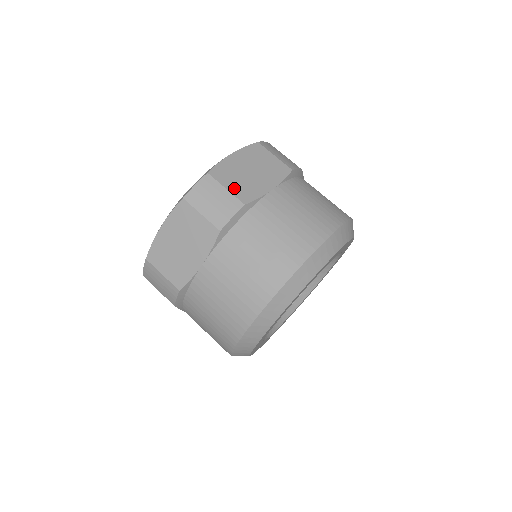
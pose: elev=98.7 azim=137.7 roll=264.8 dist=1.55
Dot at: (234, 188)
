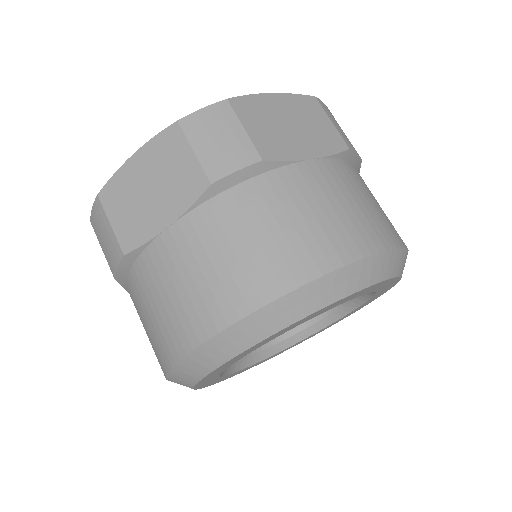
Dot at: (256, 133)
